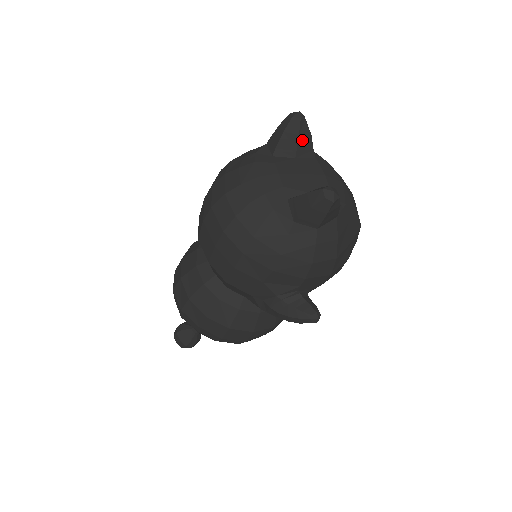
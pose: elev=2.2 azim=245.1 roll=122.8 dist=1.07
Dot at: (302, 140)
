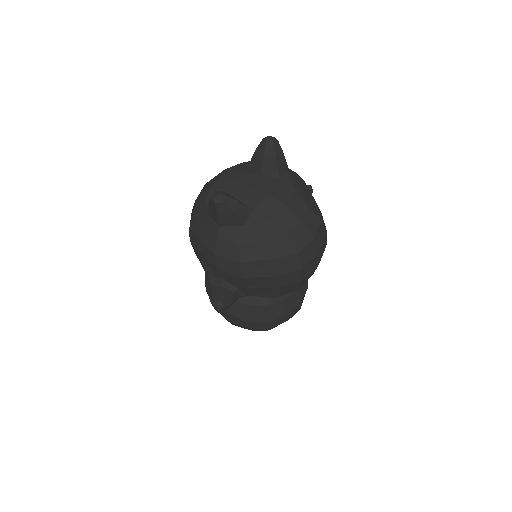
Dot at: (267, 160)
